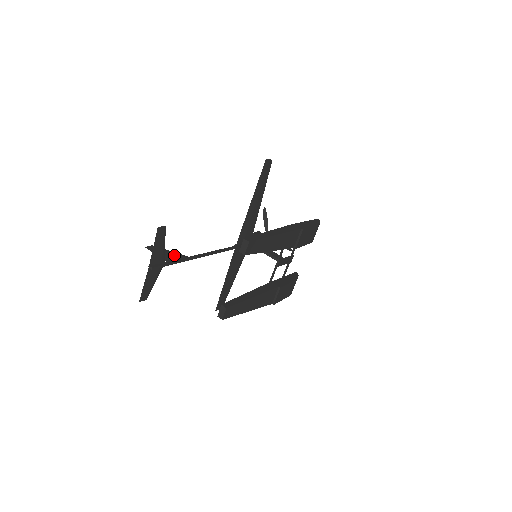
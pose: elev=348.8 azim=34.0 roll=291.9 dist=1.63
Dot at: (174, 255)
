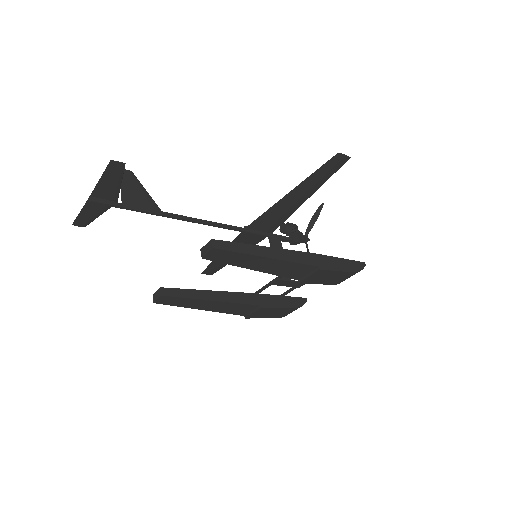
Dot at: (143, 198)
